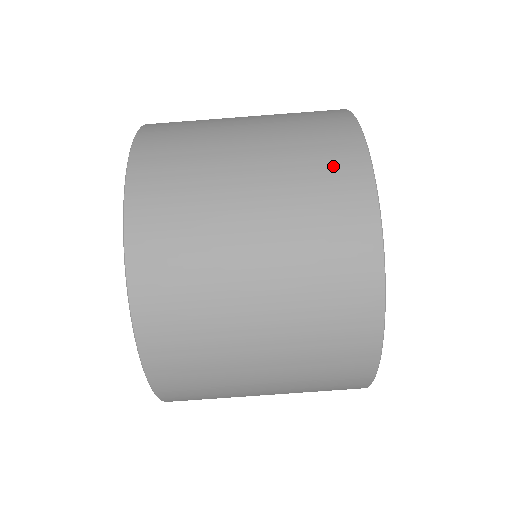
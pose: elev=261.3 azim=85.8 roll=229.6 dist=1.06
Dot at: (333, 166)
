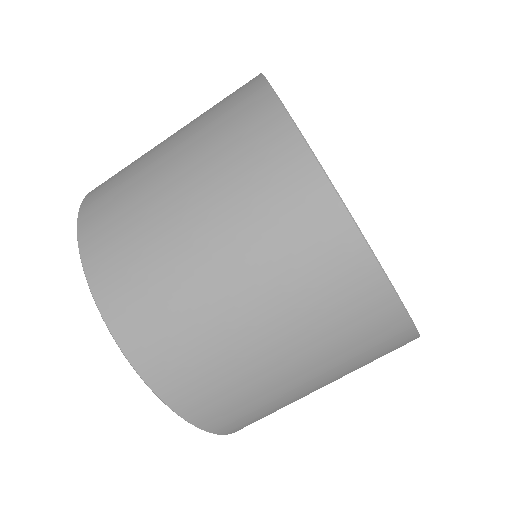
Dot at: (283, 192)
